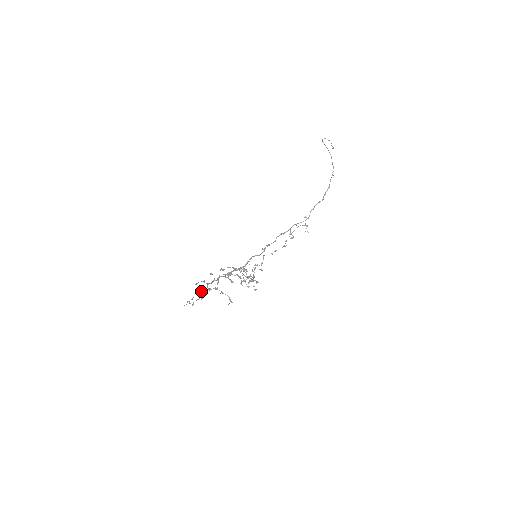
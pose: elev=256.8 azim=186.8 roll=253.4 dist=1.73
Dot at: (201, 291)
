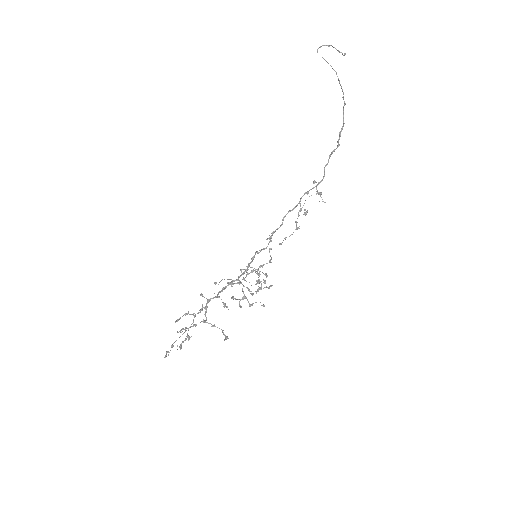
Dot at: occluded
